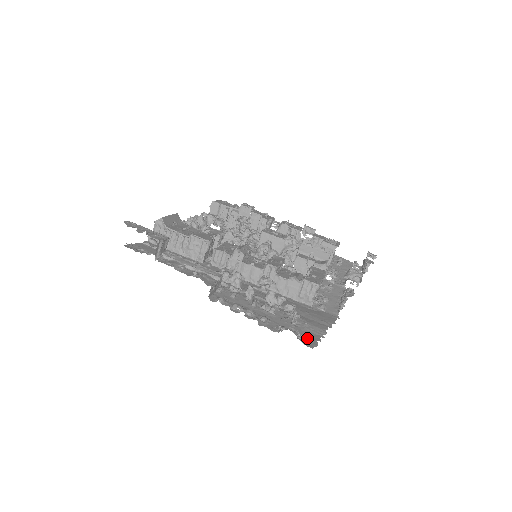
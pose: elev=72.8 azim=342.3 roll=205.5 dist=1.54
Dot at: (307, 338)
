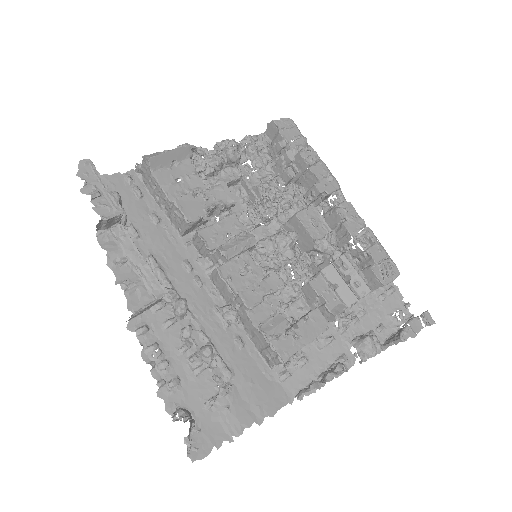
Dot at: (204, 437)
